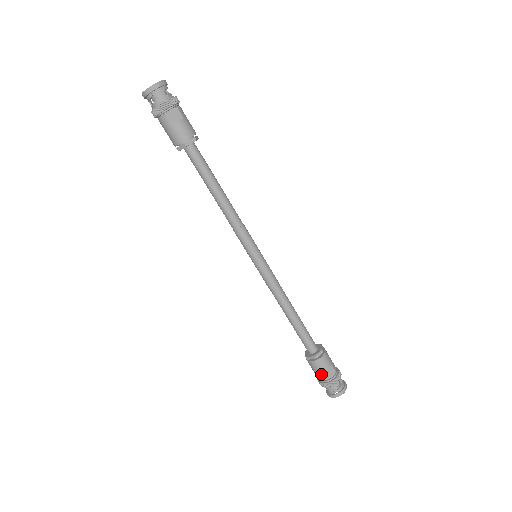
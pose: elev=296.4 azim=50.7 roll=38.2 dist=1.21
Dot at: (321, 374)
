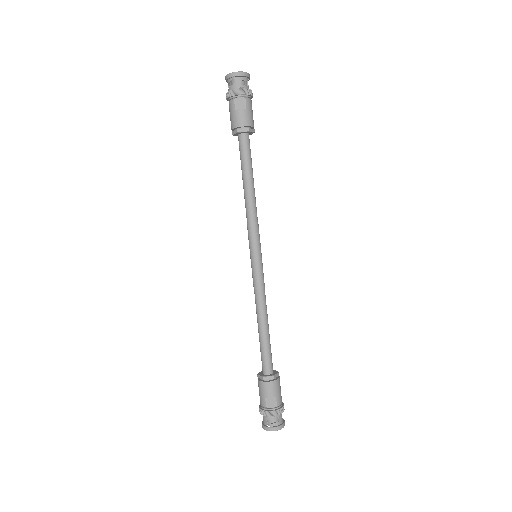
Dot at: (262, 398)
